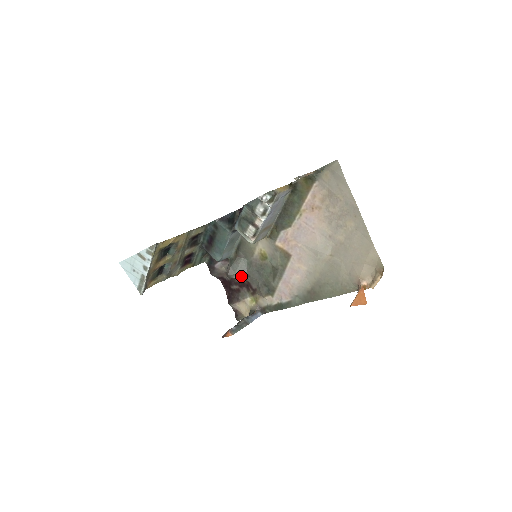
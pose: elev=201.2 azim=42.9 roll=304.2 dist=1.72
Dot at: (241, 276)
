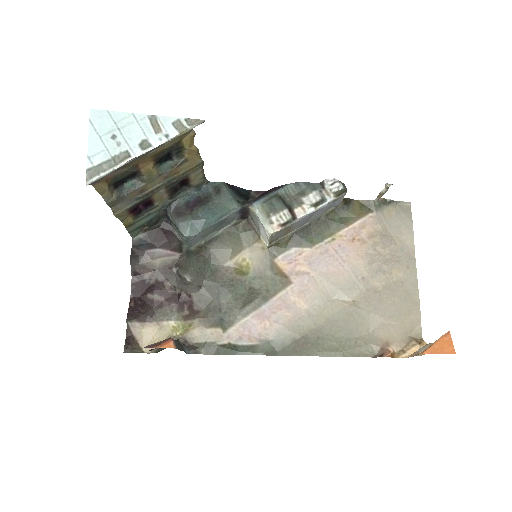
Dot at: (194, 280)
